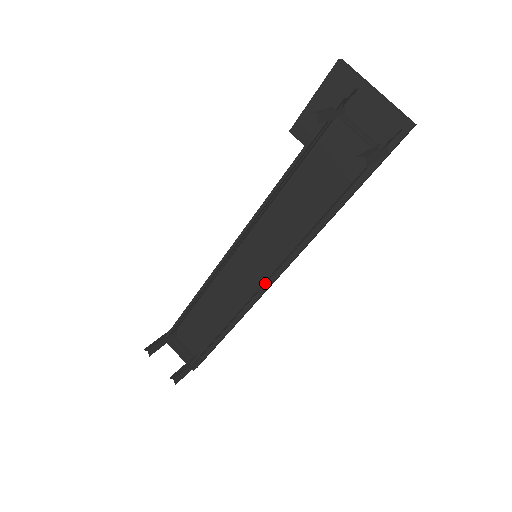
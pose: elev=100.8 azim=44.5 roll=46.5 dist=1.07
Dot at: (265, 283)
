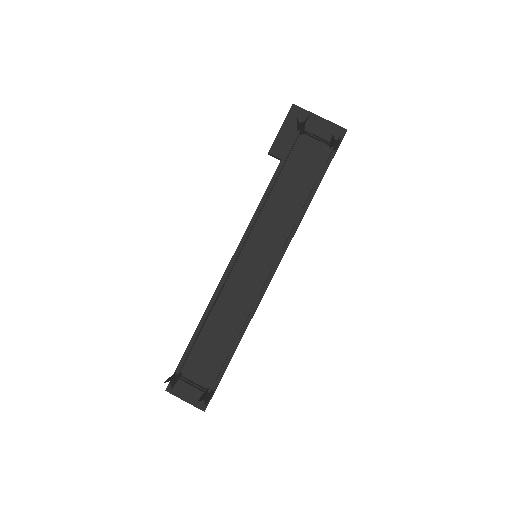
Dot at: (270, 273)
